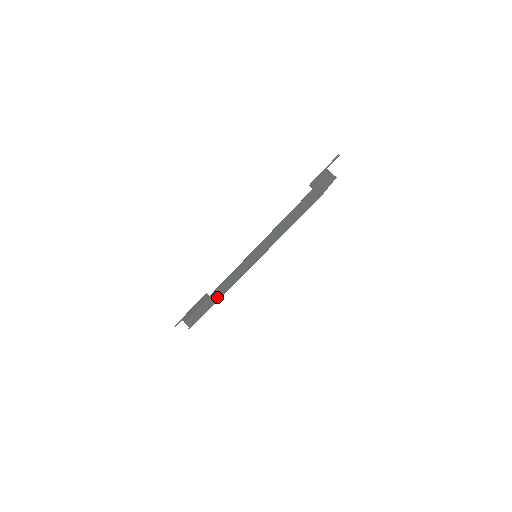
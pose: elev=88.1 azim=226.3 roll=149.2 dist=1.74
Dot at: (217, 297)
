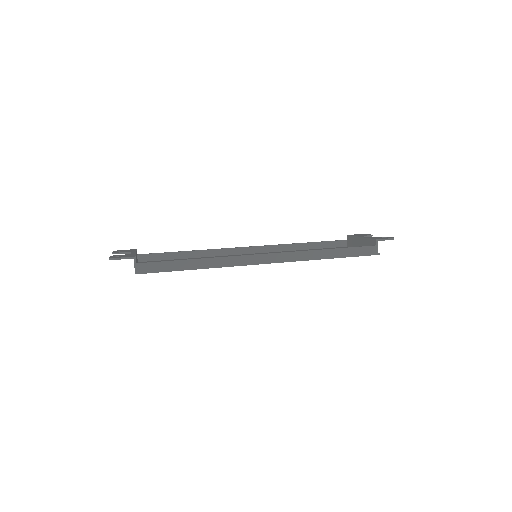
Dot at: (209, 265)
